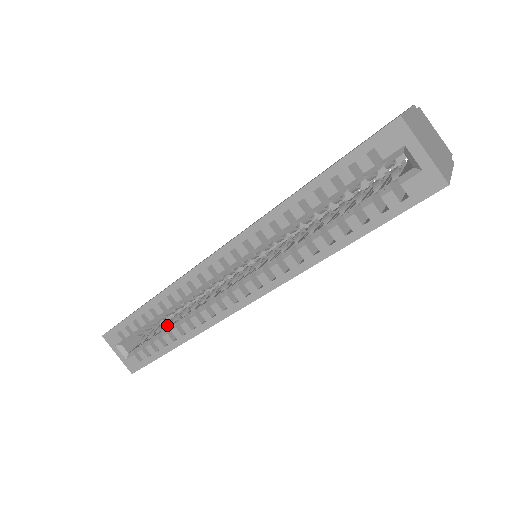
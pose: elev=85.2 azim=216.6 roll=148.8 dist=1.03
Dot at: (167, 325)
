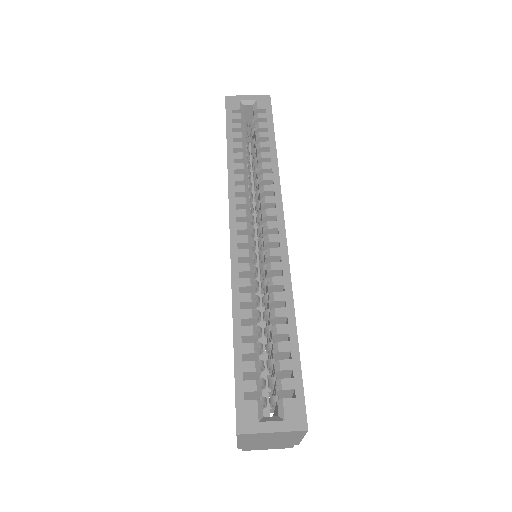
Dot at: (270, 342)
